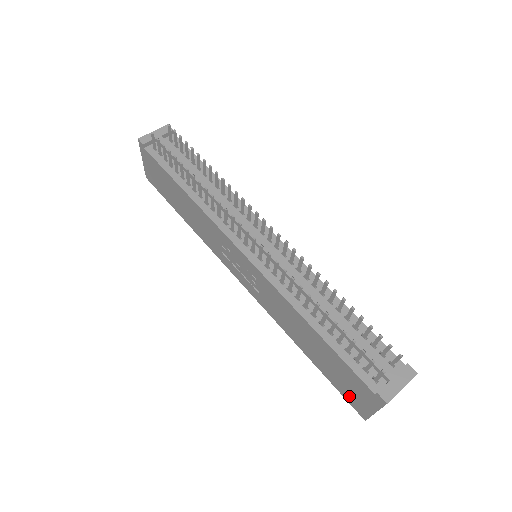
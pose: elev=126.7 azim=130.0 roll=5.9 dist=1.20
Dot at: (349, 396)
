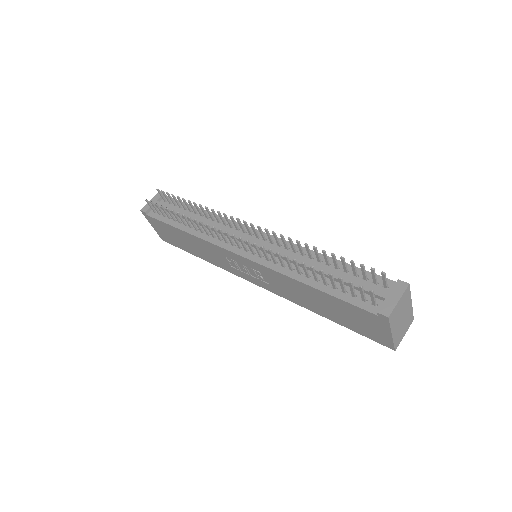
Dot at: (370, 334)
